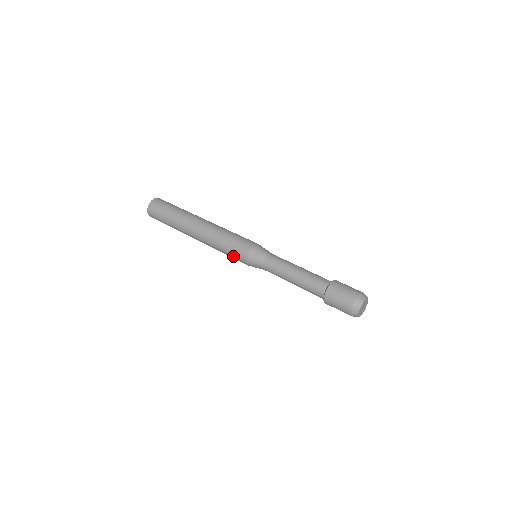
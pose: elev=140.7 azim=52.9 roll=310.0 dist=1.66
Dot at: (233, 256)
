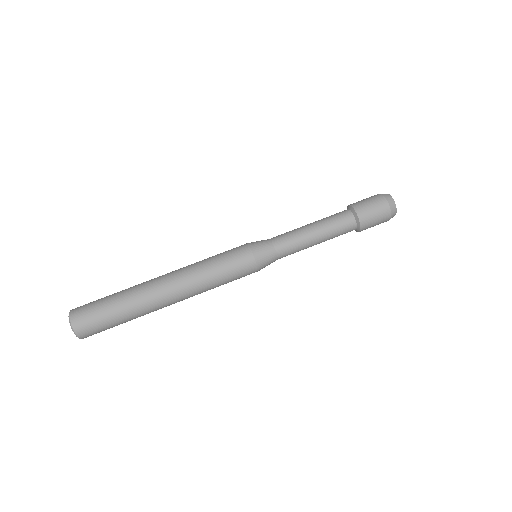
Dot at: occluded
